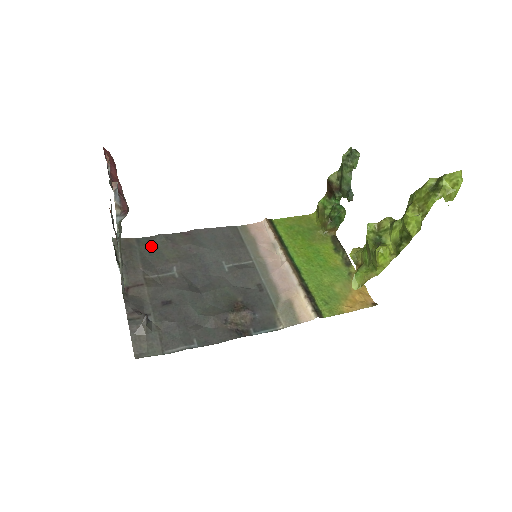
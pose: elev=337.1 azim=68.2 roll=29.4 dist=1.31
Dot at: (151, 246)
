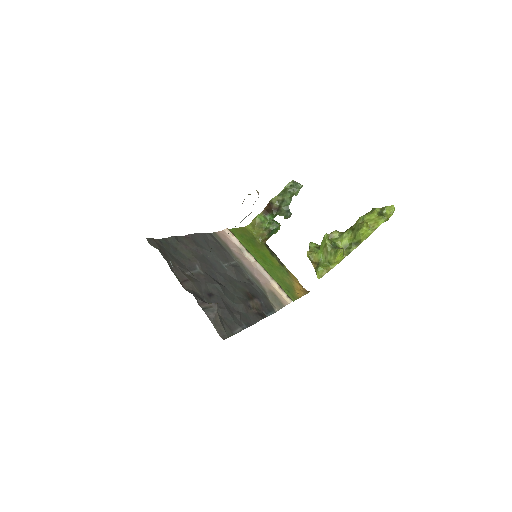
Dot at: (171, 247)
